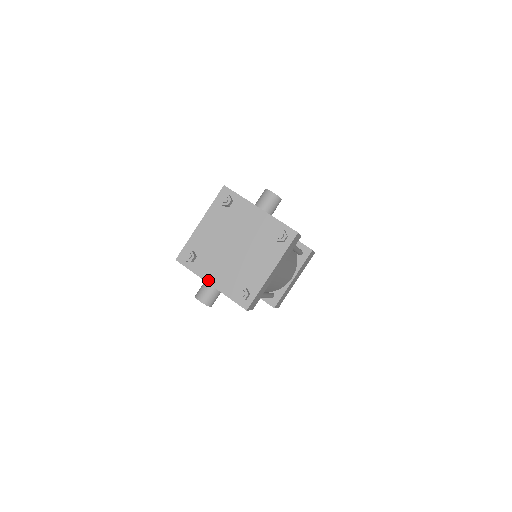
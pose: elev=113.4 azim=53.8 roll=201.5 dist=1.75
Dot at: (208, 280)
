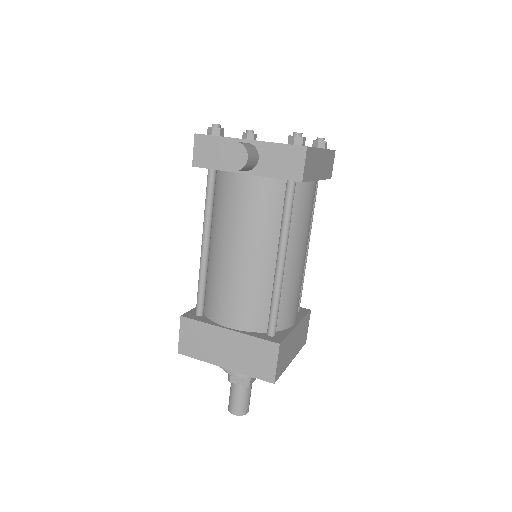
Dot at: (244, 139)
